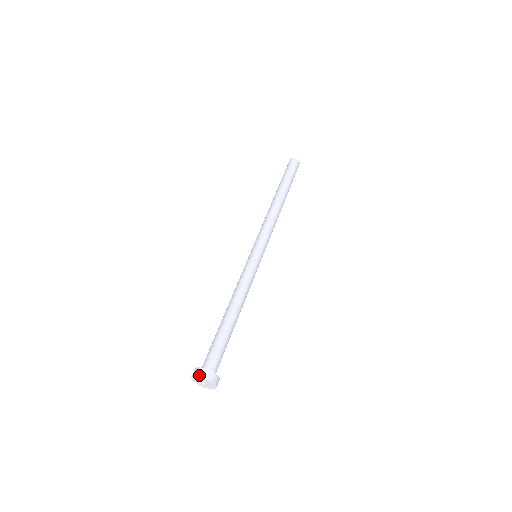
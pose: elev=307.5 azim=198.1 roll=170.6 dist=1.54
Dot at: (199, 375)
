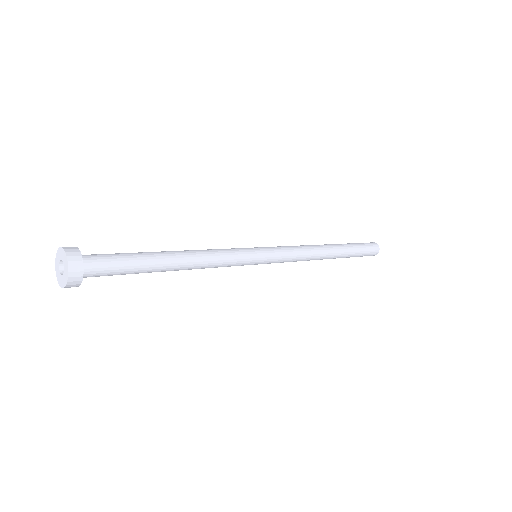
Dot at: (66, 249)
